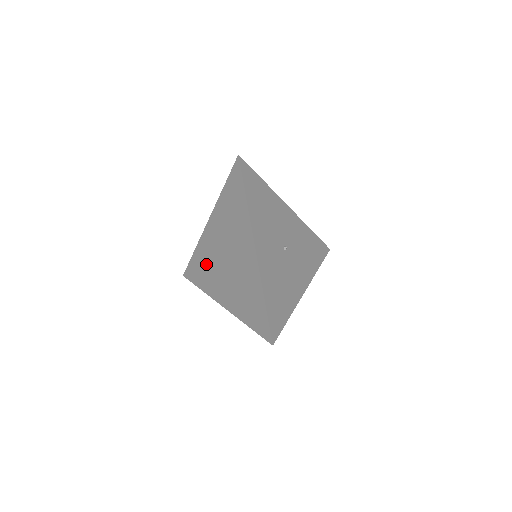
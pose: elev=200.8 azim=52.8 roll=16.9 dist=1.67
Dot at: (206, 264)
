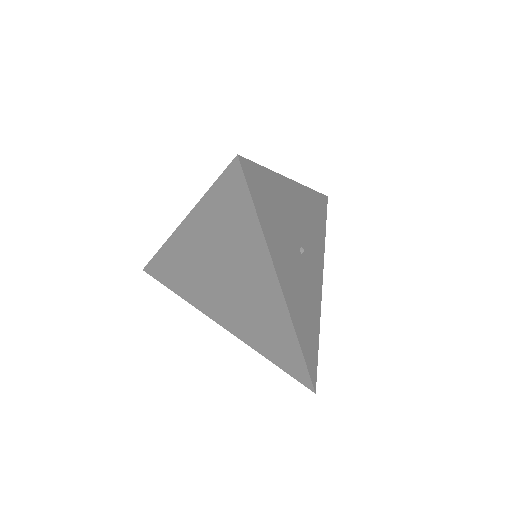
Dot at: (185, 274)
